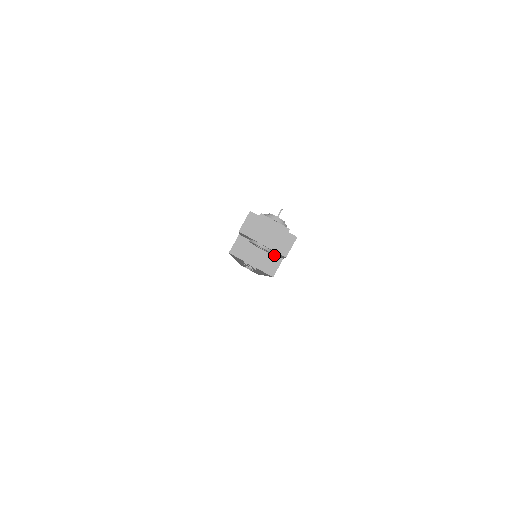
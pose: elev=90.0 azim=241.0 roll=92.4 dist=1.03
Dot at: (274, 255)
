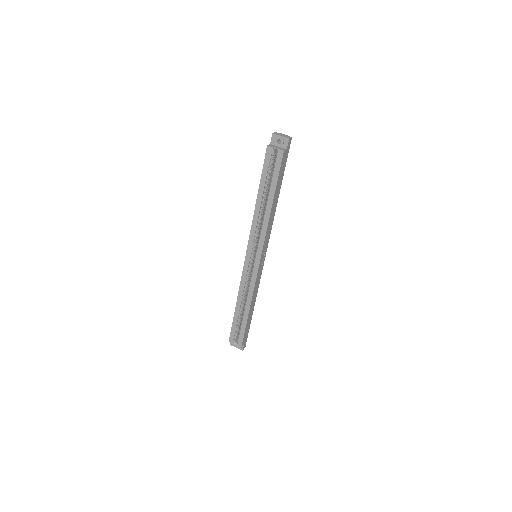
Dot at: (283, 148)
